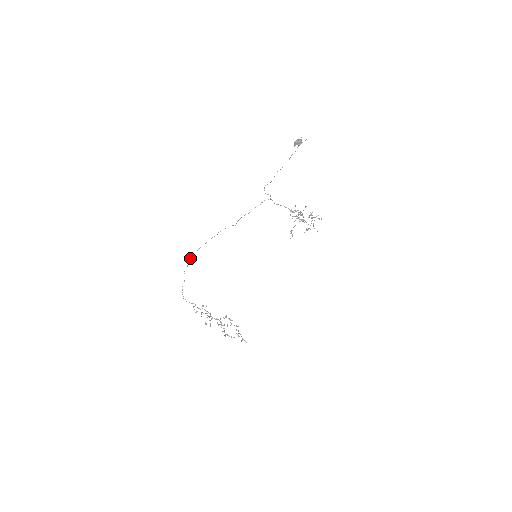
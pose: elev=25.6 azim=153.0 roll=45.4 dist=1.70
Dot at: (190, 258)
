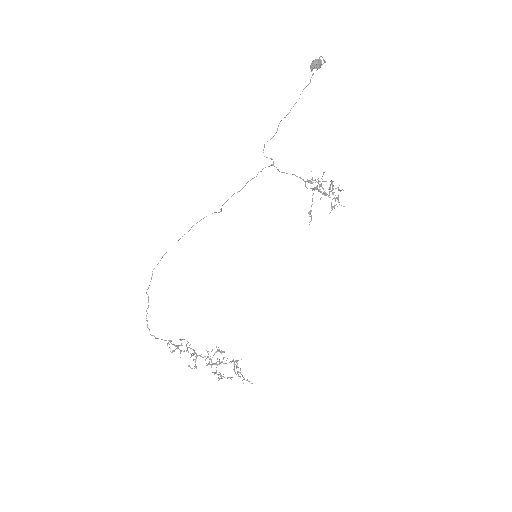
Dot at: occluded
